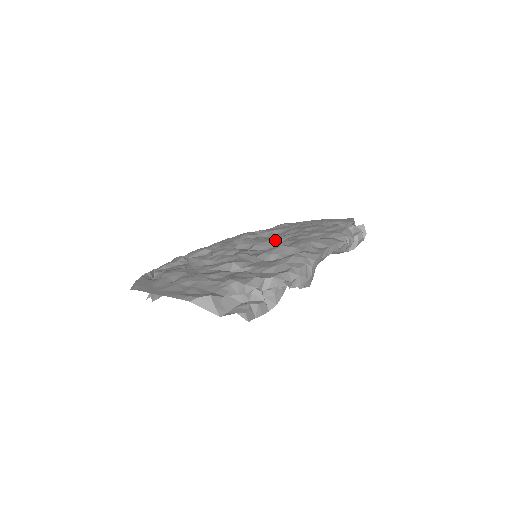
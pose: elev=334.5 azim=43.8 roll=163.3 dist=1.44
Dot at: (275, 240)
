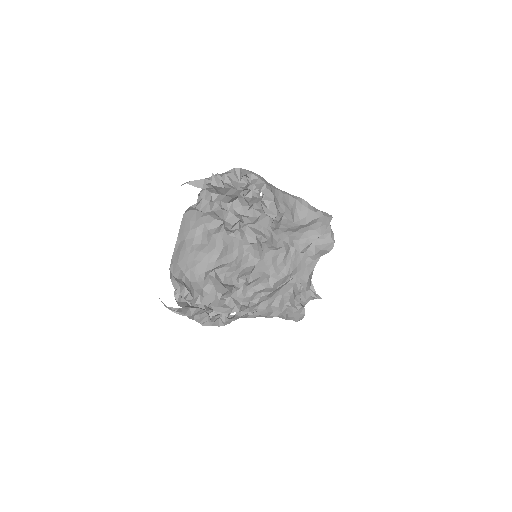
Dot at: occluded
